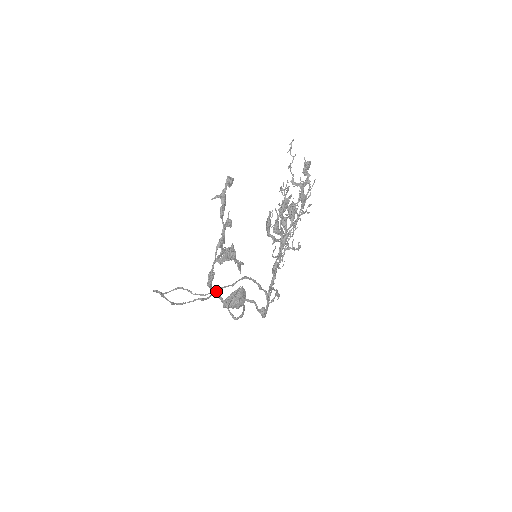
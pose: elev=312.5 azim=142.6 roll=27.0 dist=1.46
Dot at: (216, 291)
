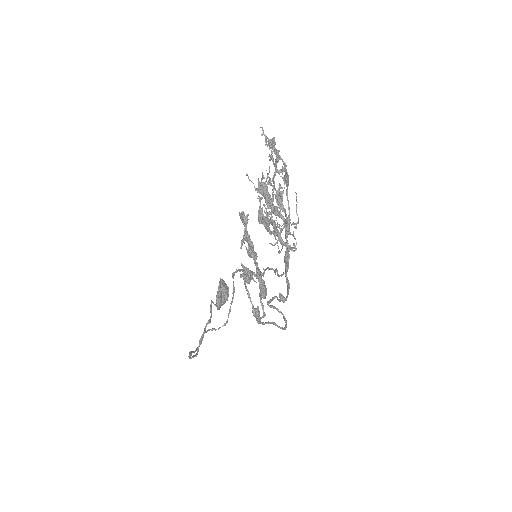
Dot at: (211, 303)
